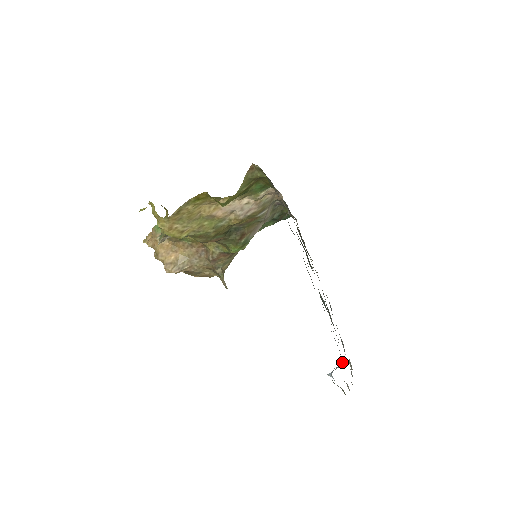
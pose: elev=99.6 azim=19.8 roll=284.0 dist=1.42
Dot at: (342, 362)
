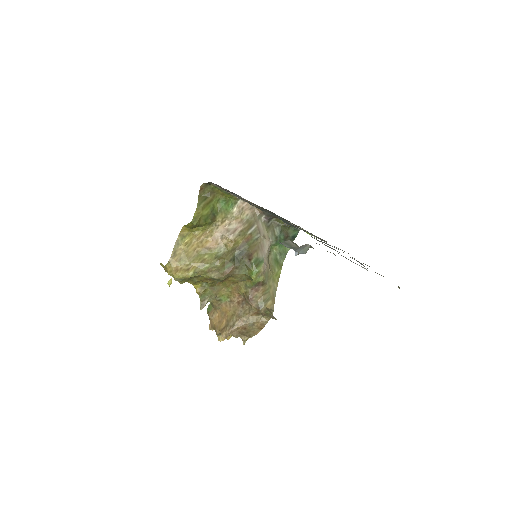
Dot at: occluded
